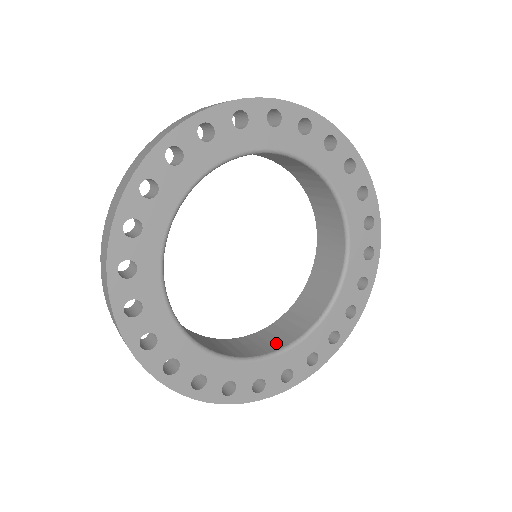
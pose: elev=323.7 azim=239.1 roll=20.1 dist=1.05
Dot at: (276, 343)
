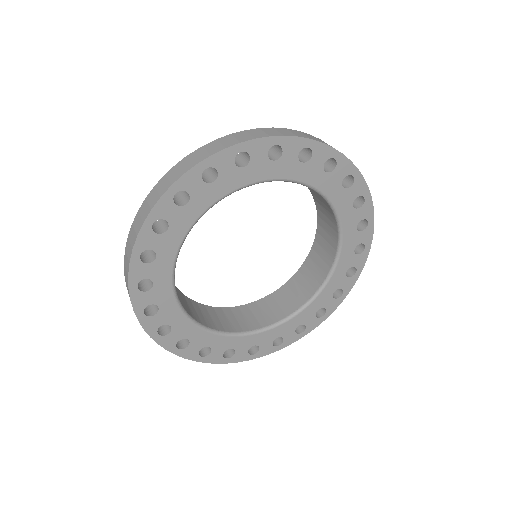
Dot at: (252, 323)
